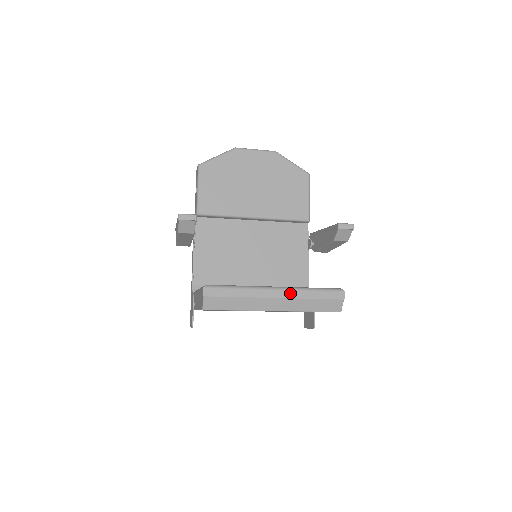
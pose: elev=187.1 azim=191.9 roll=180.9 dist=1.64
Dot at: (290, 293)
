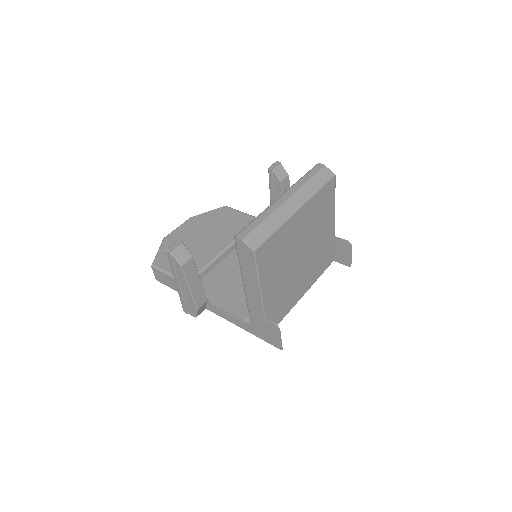
Dot at: (291, 191)
